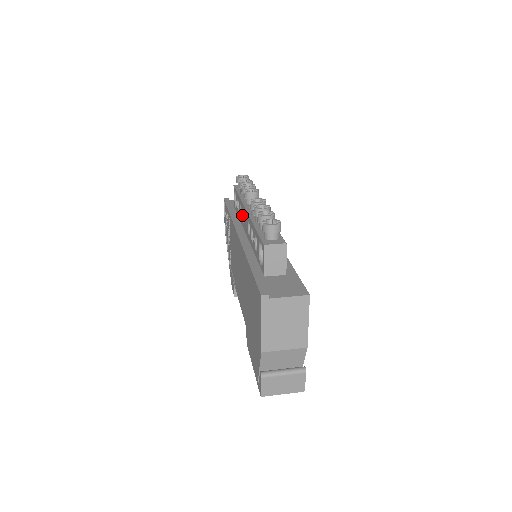
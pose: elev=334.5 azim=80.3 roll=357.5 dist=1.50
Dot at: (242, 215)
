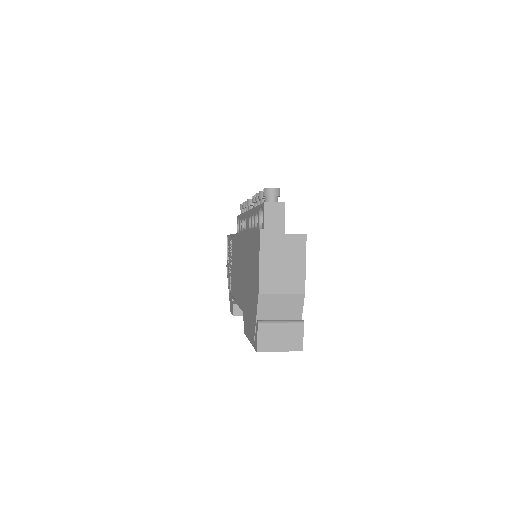
Dot at: (244, 225)
